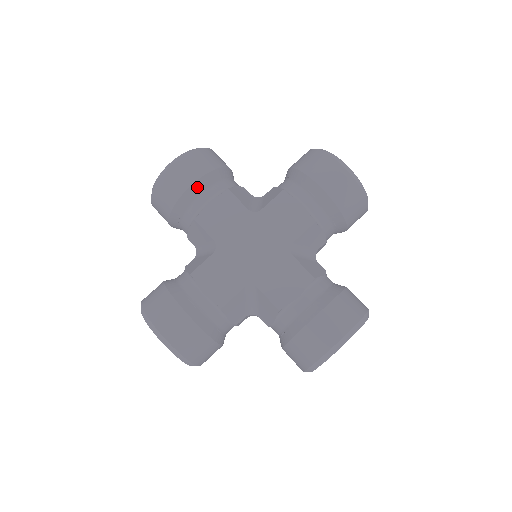
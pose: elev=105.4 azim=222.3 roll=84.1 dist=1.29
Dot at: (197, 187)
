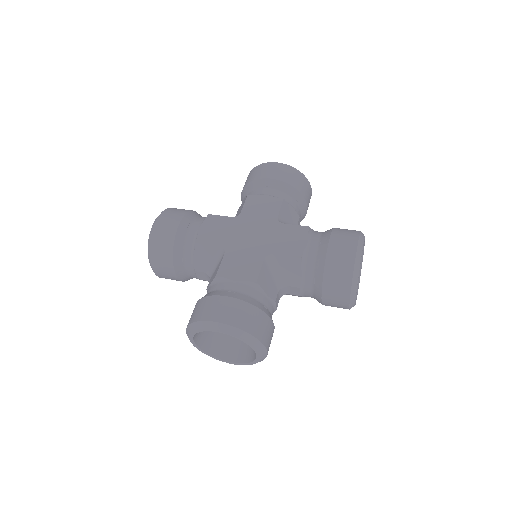
Dot at: (184, 224)
